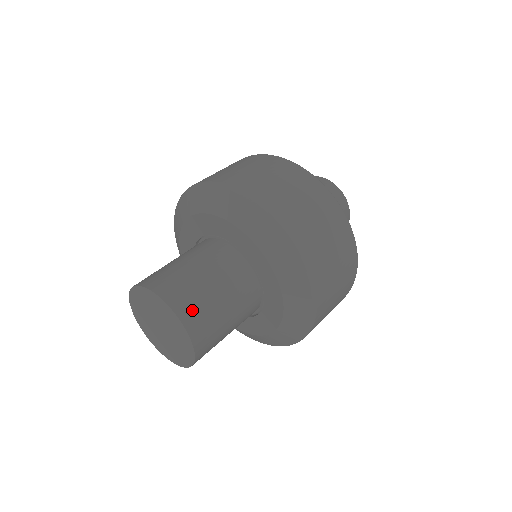
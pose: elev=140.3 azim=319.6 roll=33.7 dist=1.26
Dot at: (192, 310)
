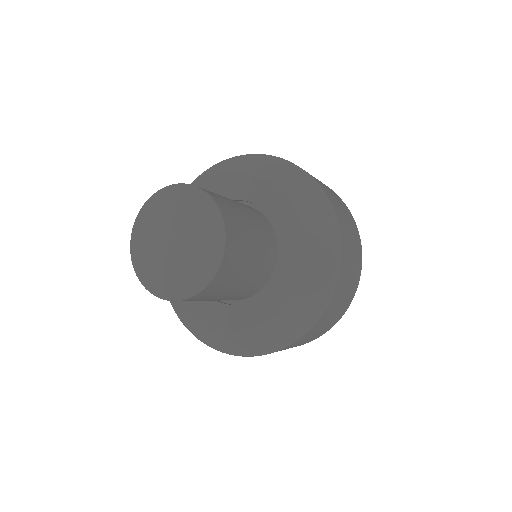
Dot at: (211, 193)
